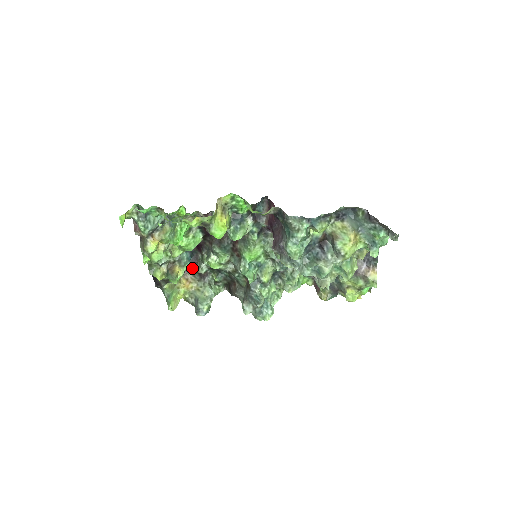
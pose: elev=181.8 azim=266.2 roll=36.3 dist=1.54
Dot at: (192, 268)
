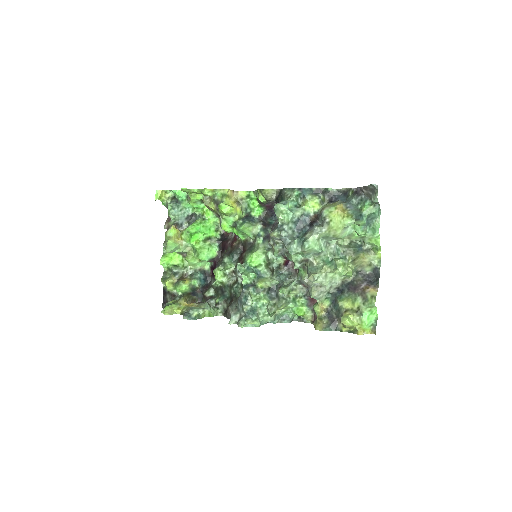
Dot at: (202, 298)
